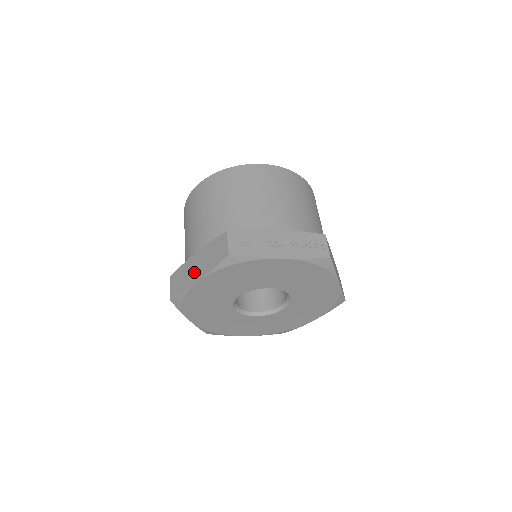
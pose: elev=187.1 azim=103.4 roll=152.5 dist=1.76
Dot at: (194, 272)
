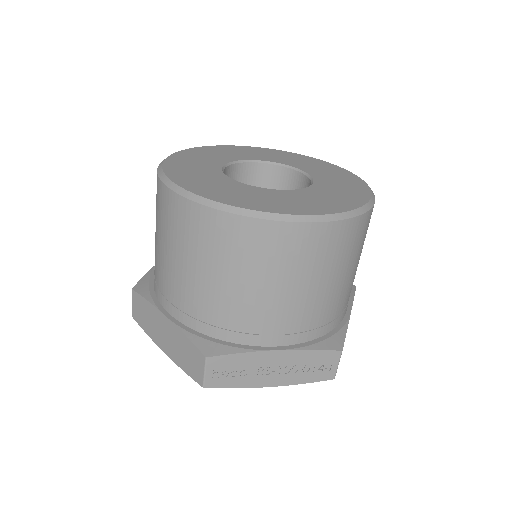
Dot at: (161, 336)
